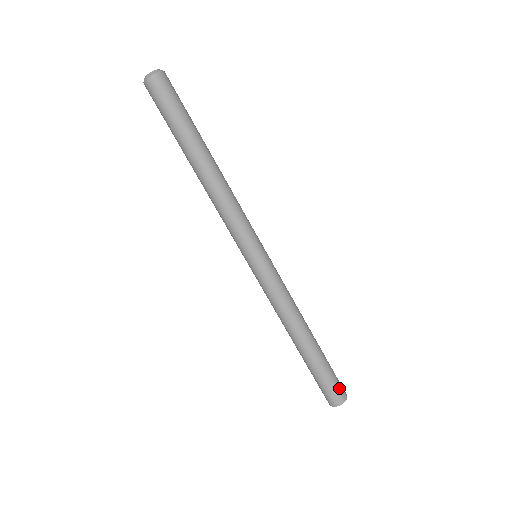
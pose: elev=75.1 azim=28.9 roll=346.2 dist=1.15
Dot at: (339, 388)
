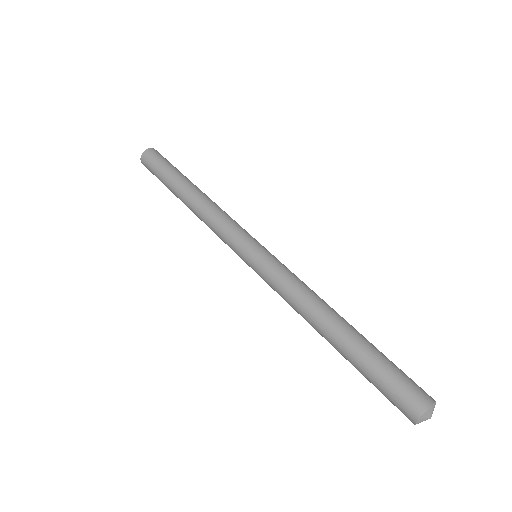
Dot at: (408, 390)
